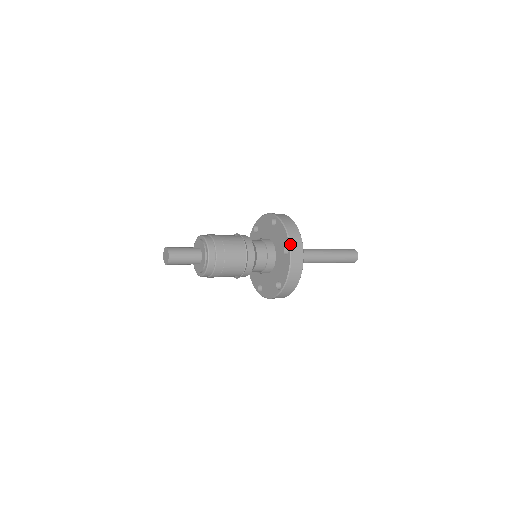
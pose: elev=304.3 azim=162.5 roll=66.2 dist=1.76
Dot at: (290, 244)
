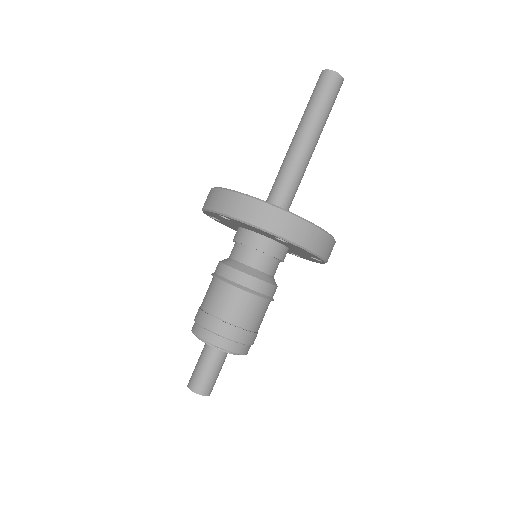
Dot at: (277, 236)
